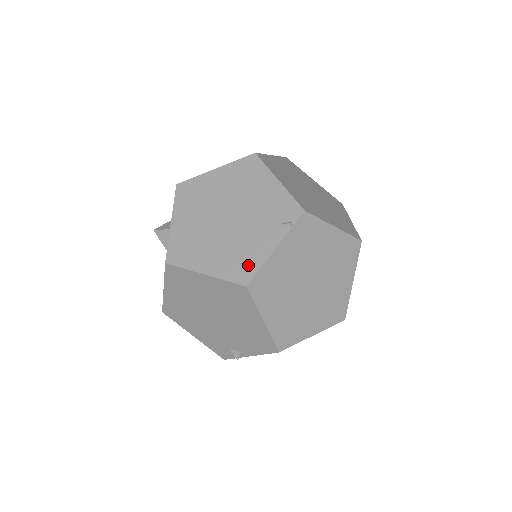
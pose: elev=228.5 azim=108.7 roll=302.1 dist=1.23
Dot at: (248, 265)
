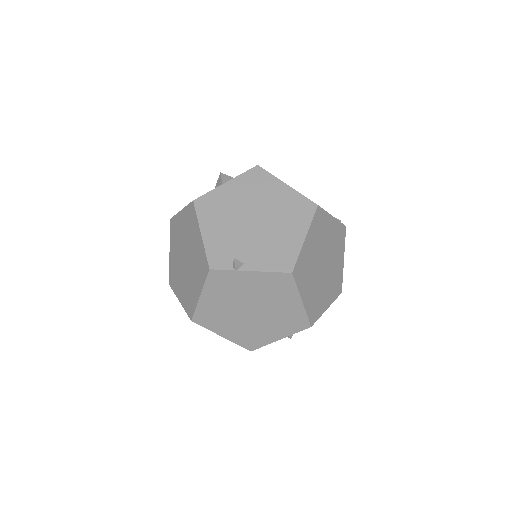
Dot at: occluded
